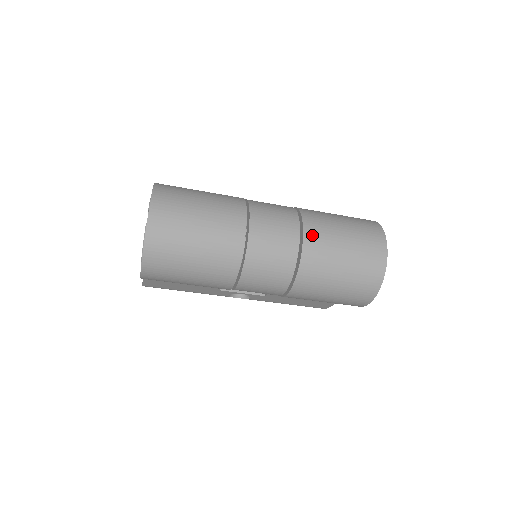
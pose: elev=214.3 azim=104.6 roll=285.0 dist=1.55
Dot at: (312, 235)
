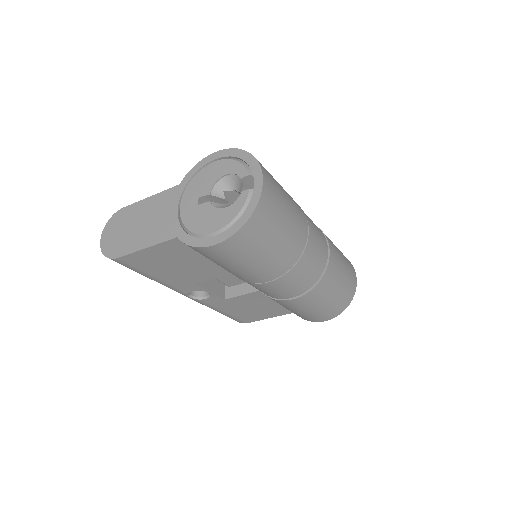
Dot at: (332, 249)
